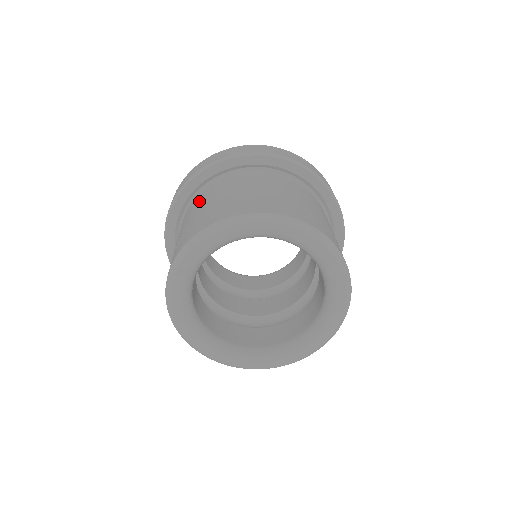
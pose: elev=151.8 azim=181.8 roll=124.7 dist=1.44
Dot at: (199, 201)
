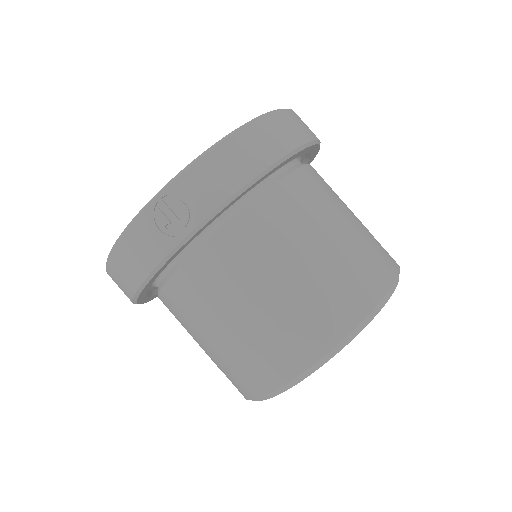
Dot at: (252, 252)
